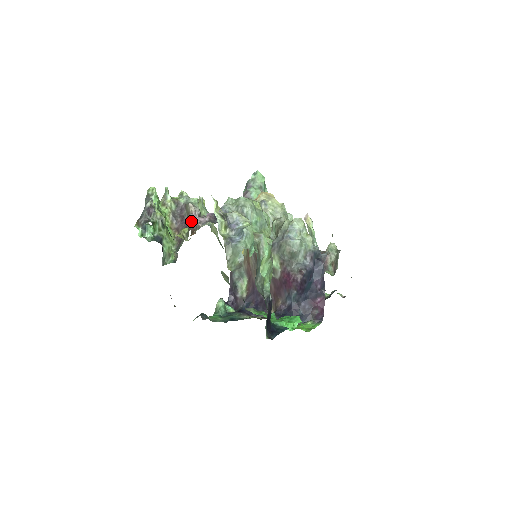
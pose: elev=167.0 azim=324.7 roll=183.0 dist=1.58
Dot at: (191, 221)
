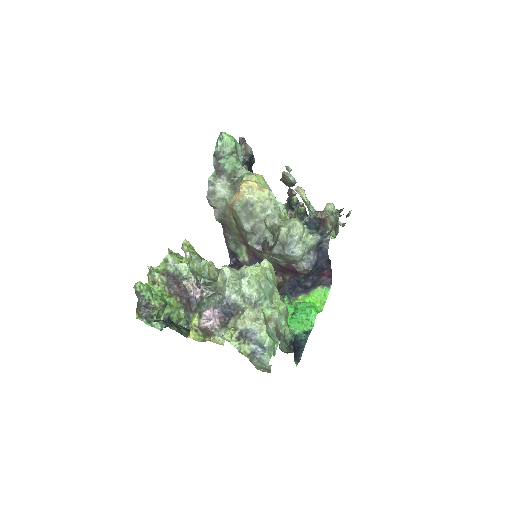
Dot at: (202, 328)
